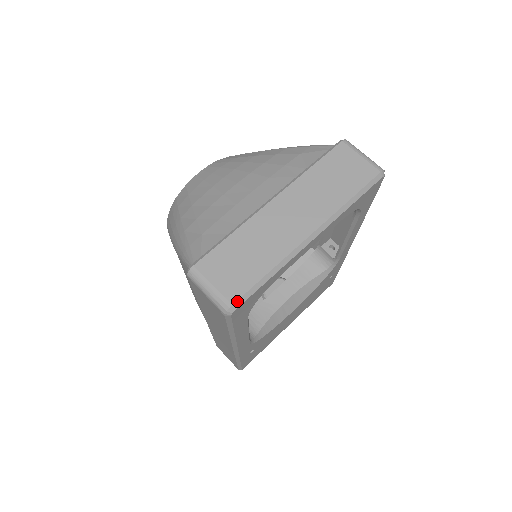
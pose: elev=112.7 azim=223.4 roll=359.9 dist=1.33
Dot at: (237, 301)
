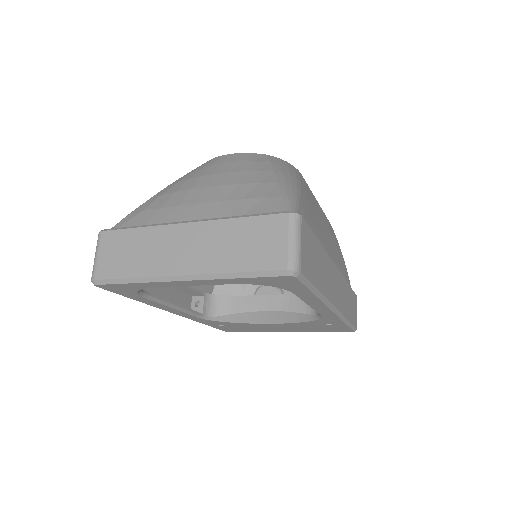
Dot at: (99, 280)
